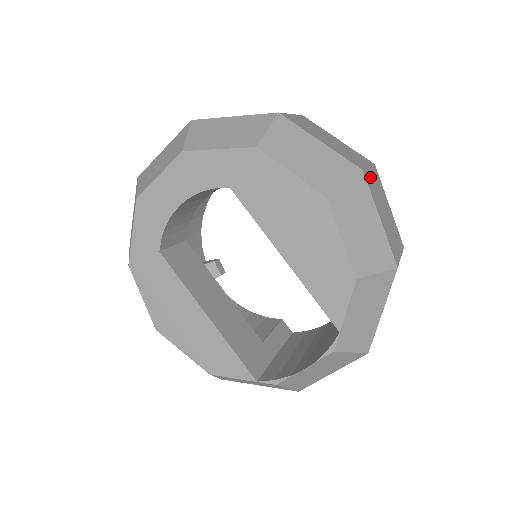
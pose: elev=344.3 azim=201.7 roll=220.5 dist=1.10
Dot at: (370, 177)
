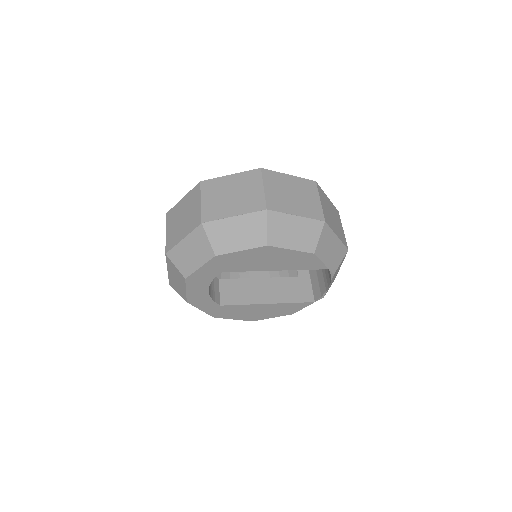
Dot at: (270, 197)
